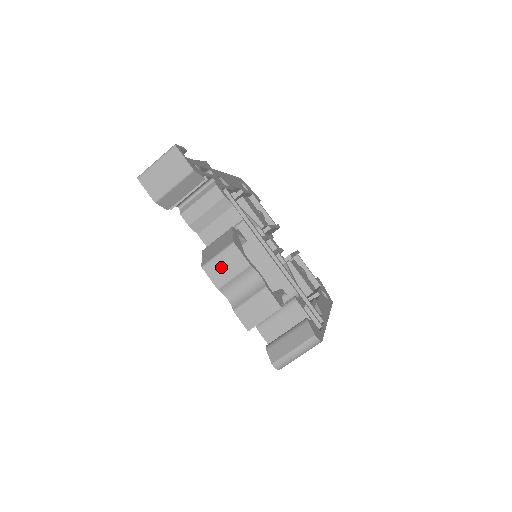
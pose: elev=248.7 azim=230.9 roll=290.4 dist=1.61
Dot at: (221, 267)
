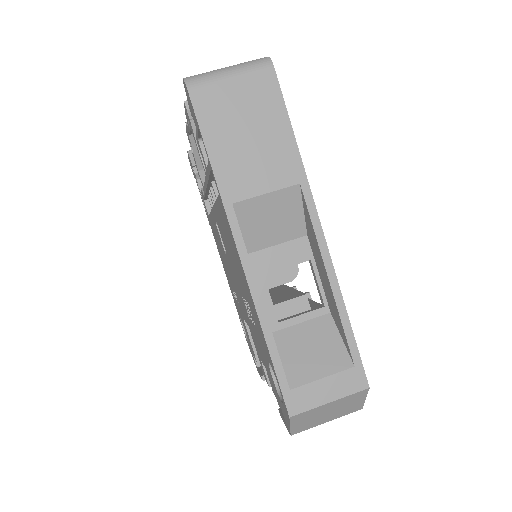
Dot at: occluded
